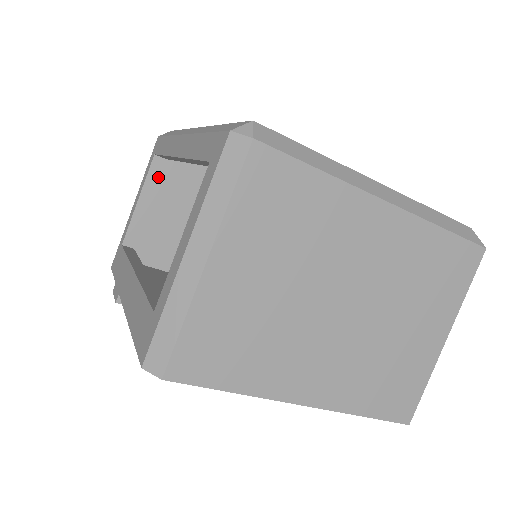
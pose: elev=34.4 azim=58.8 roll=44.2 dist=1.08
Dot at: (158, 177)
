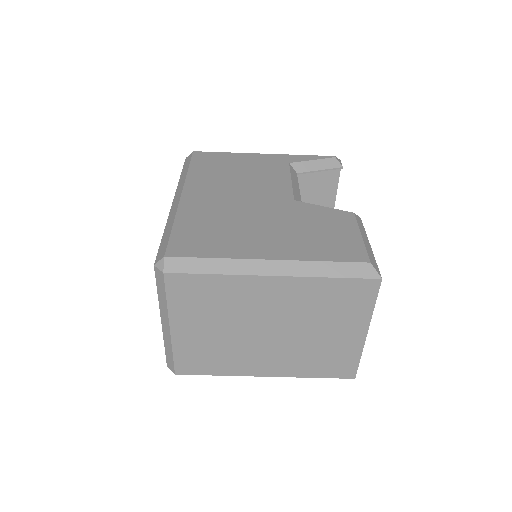
Dot at: occluded
